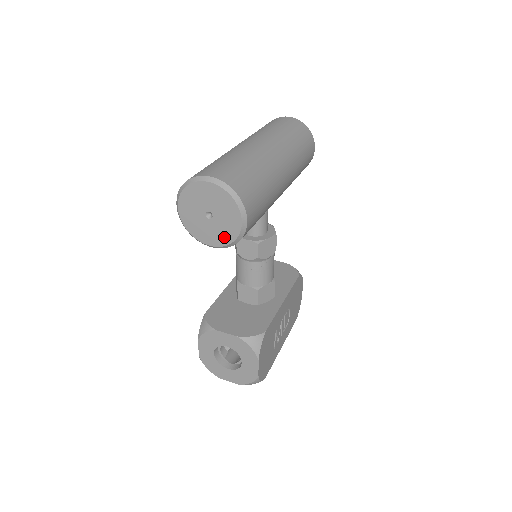
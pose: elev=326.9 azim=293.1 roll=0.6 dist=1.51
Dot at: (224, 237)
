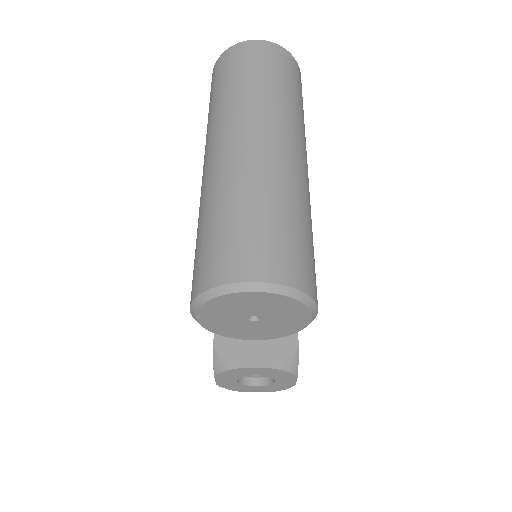
Dot at: (278, 332)
